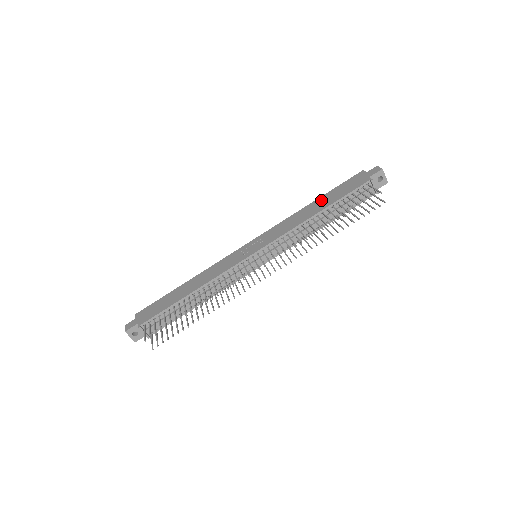
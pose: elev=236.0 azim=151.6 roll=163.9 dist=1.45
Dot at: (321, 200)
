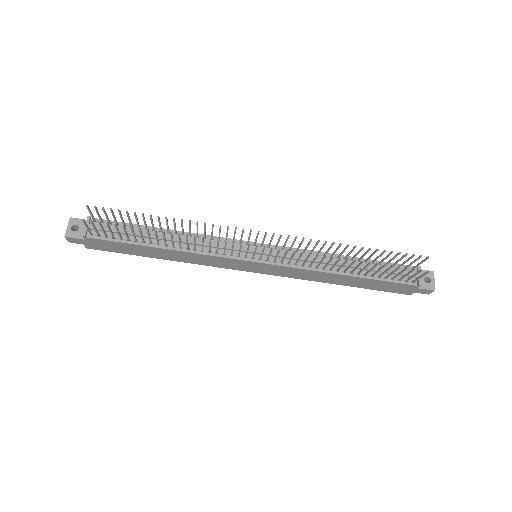
Dot at: occluded
